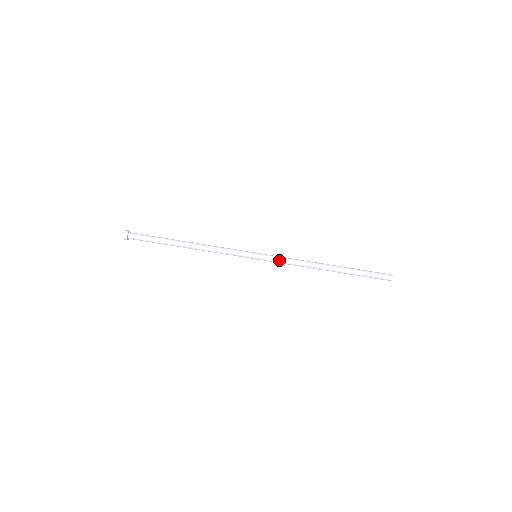
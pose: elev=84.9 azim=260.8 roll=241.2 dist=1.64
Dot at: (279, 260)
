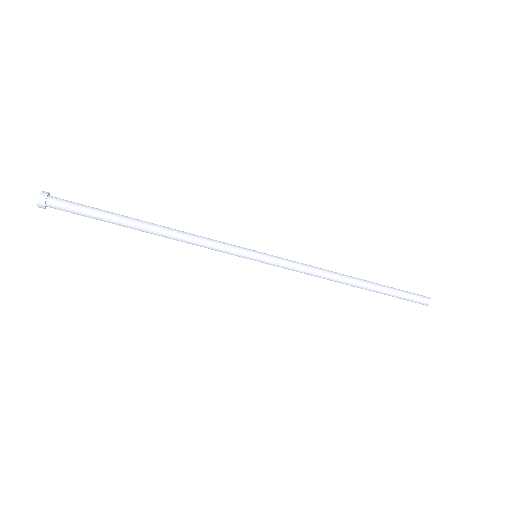
Dot at: (290, 266)
